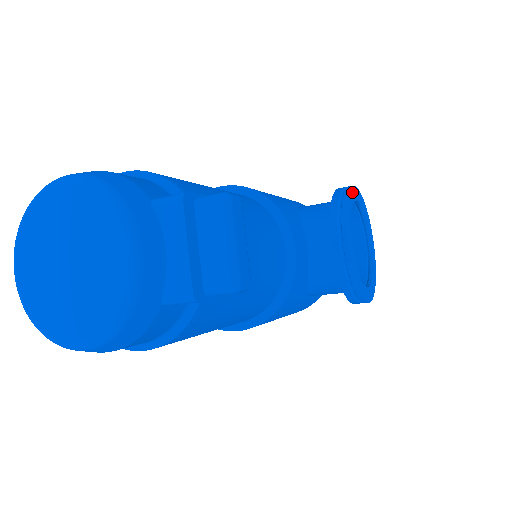
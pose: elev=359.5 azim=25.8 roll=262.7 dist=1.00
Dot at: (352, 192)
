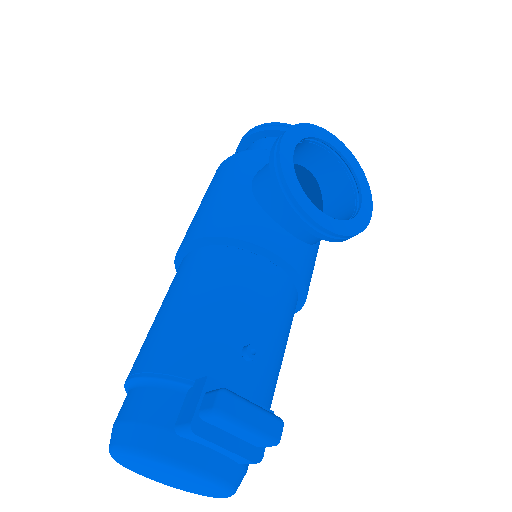
Dot at: (284, 156)
